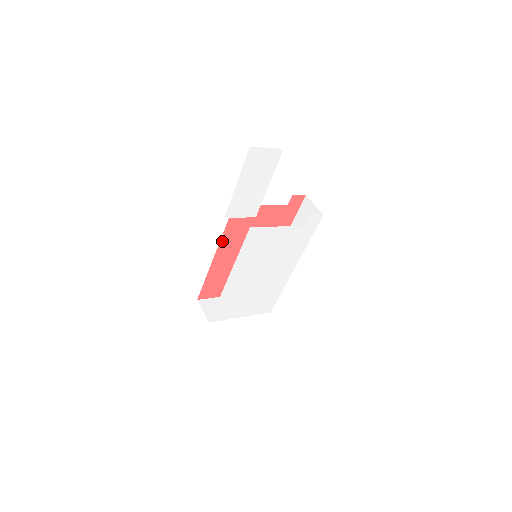
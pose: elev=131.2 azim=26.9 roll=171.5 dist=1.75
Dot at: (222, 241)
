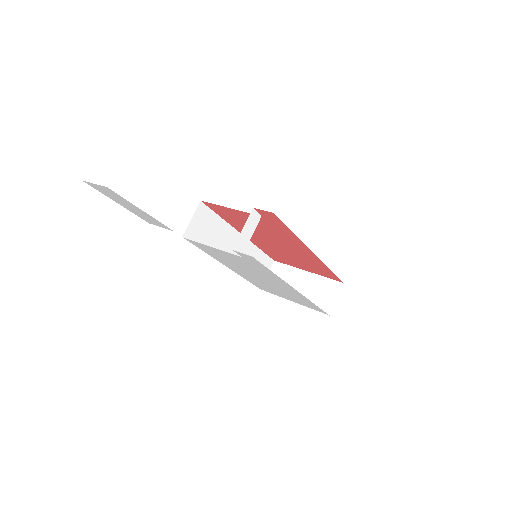
Dot at: (233, 225)
